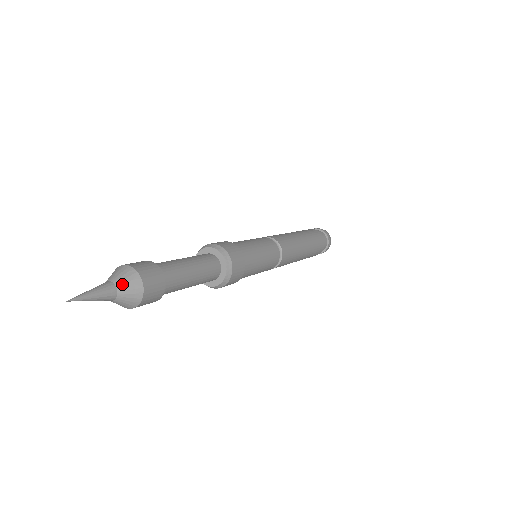
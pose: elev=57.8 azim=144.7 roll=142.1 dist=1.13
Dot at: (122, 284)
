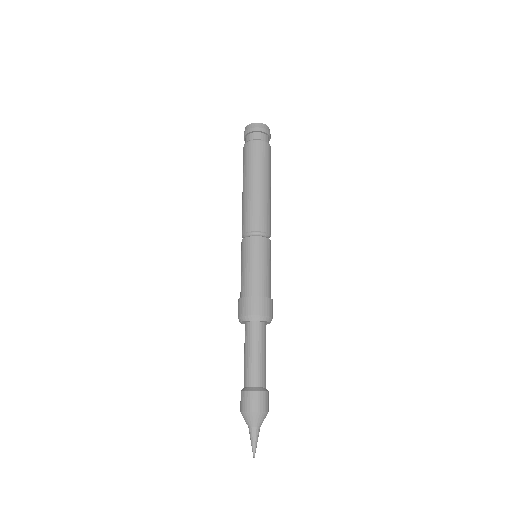
Dot at: occluded
